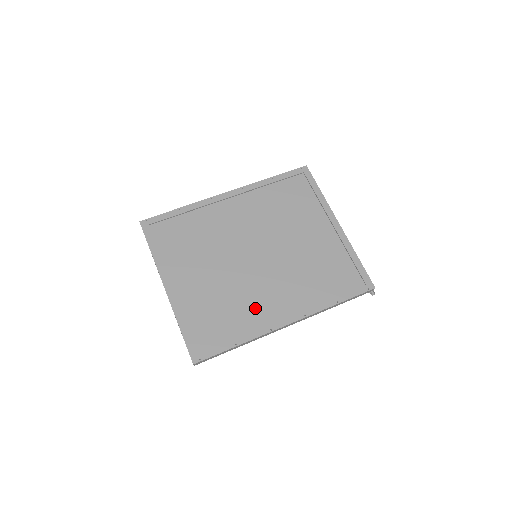
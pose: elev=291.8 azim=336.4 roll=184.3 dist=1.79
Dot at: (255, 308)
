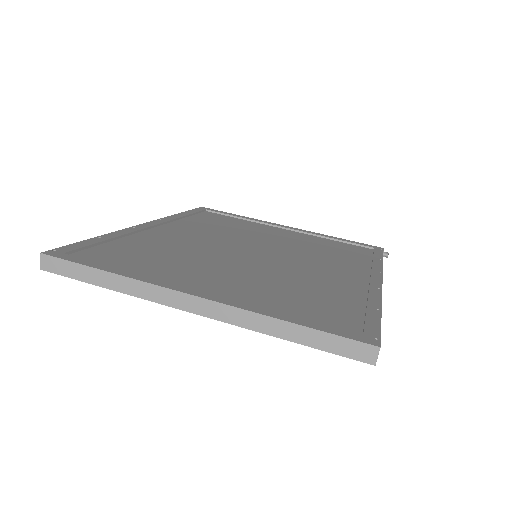
Dot at: (332, 282)
